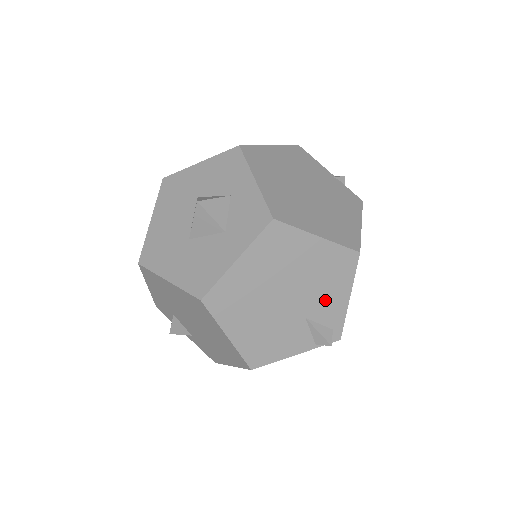
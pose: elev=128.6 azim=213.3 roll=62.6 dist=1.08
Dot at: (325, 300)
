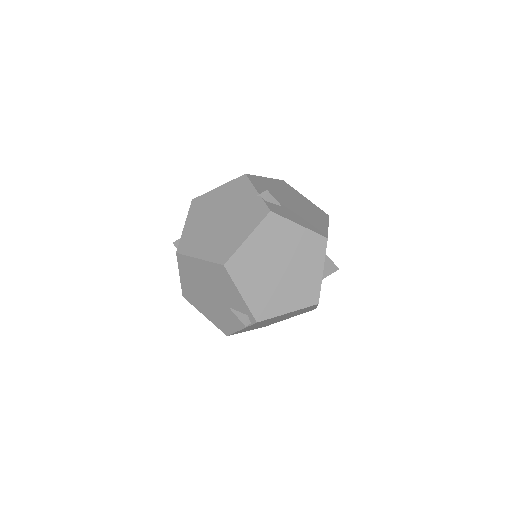
Dot at: (230, 296)
